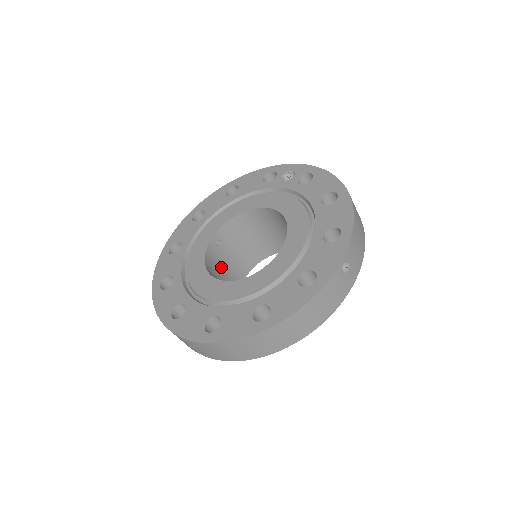
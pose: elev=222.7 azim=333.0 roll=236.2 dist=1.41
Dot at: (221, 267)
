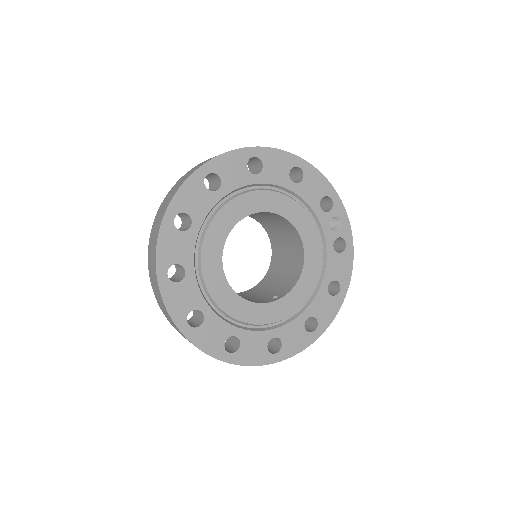
Dot at: occluded
